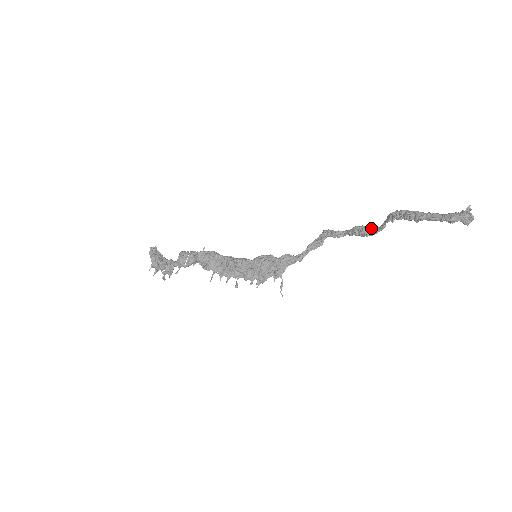
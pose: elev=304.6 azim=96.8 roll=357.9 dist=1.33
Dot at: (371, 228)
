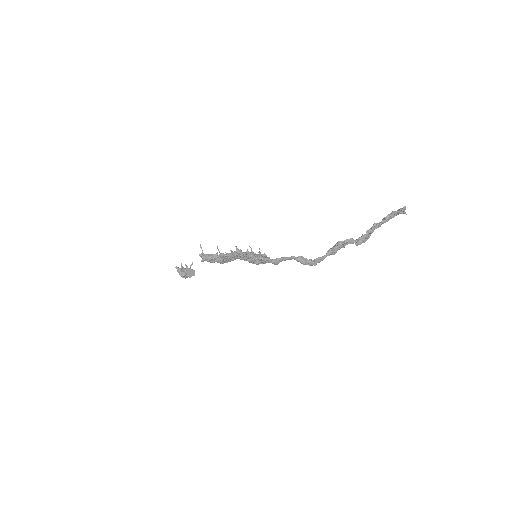
Dot at: (343, 244)
